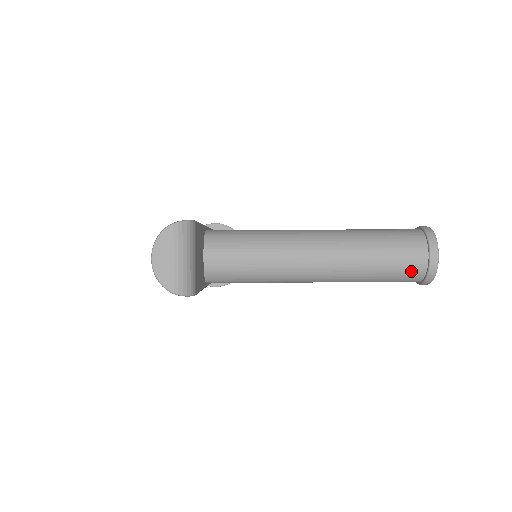
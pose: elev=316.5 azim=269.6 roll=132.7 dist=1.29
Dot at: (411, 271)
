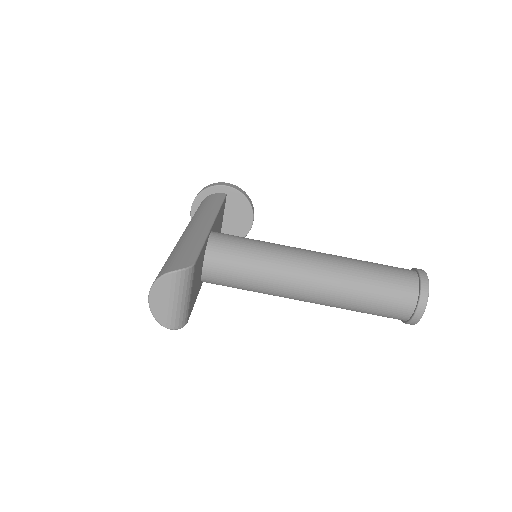
Dot at: (395, 316)
